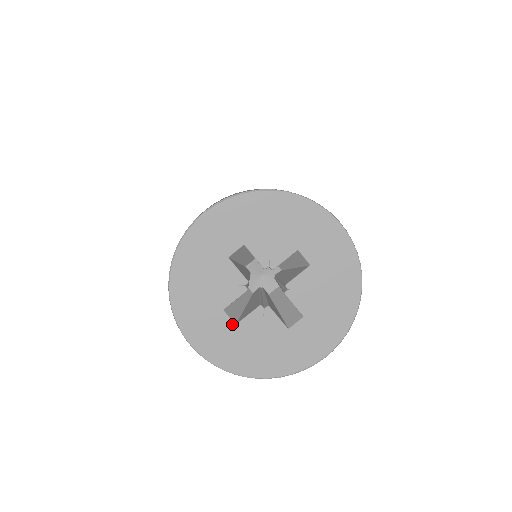
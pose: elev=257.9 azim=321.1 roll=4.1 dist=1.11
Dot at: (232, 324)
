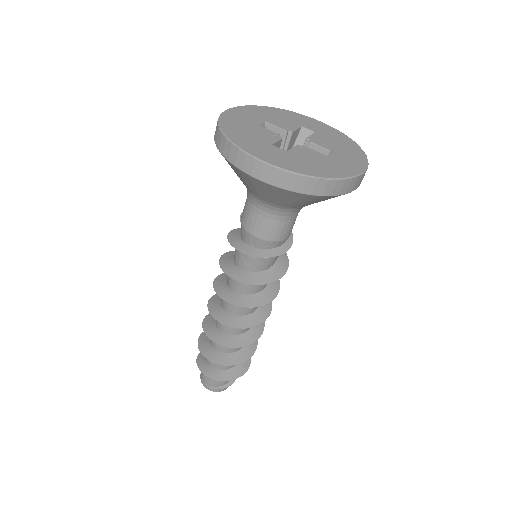
Dot at: (284, 151)
